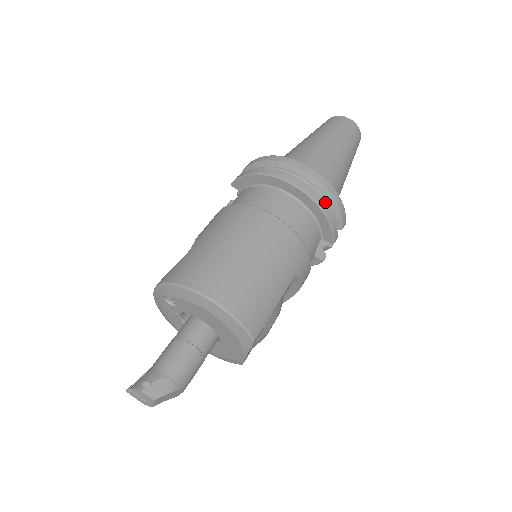
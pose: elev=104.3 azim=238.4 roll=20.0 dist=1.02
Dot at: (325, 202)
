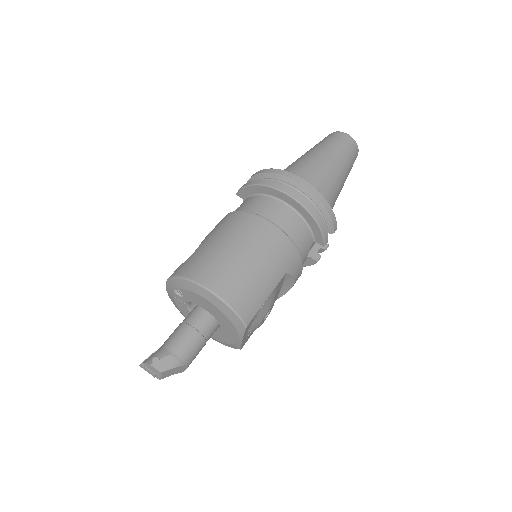
Dot at: (316, 209)
